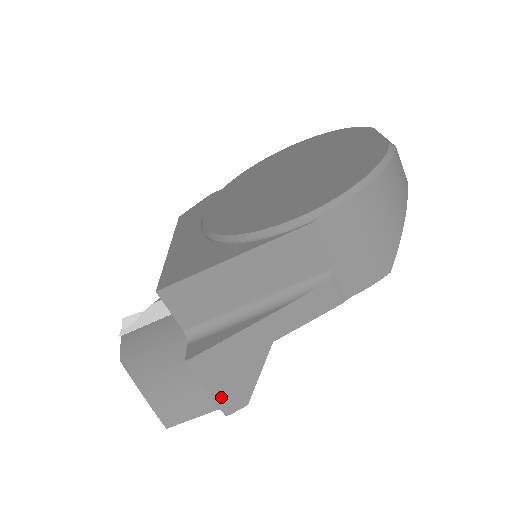
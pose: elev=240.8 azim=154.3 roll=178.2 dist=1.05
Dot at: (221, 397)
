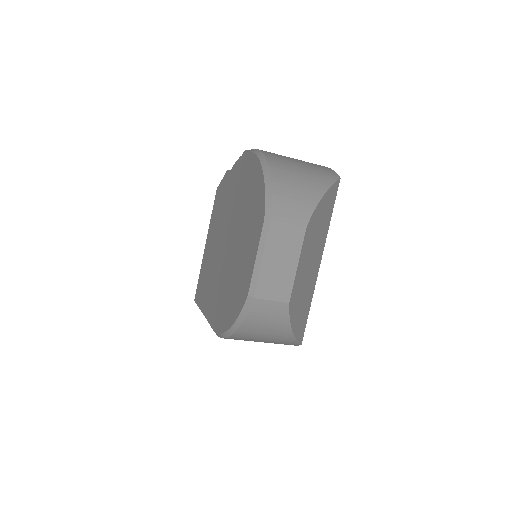
Dot at: occluded
